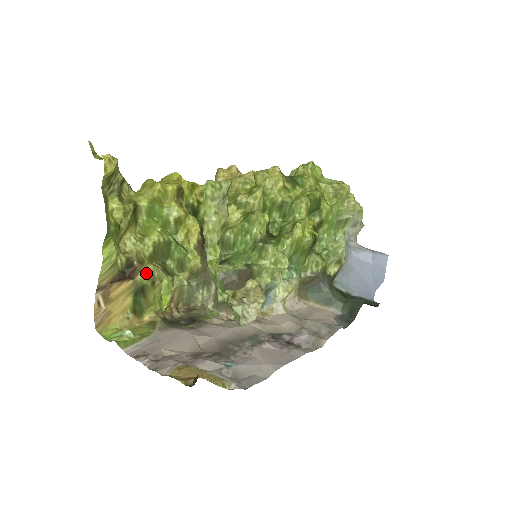
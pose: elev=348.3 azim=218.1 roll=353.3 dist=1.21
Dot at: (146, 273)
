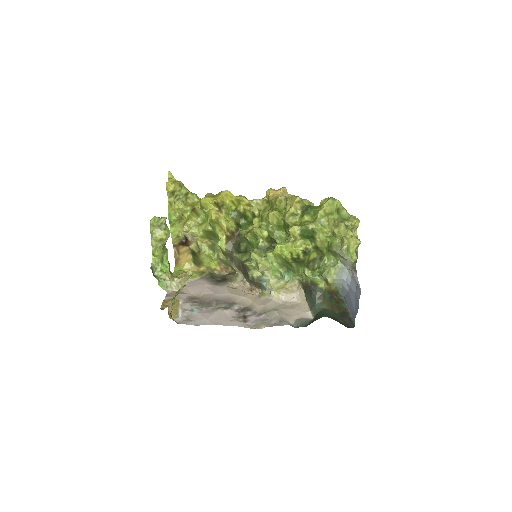
Dot at: (196, 245)
